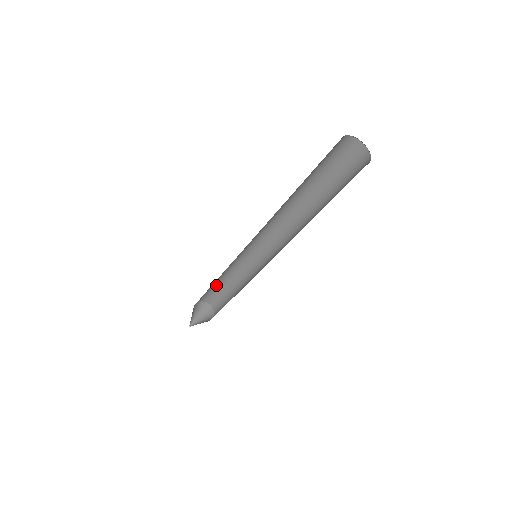
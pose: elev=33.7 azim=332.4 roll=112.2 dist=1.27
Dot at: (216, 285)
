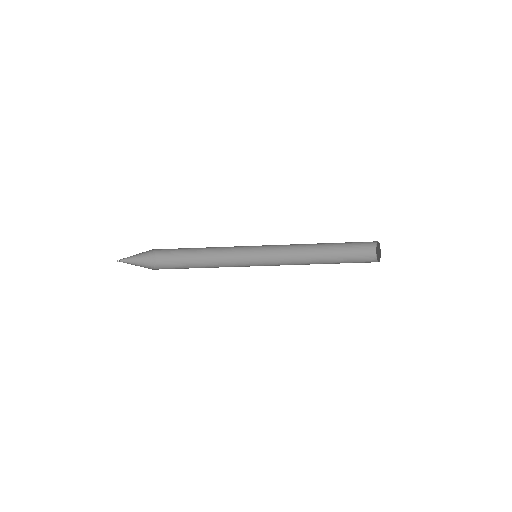
Dot at: (185, 248)
